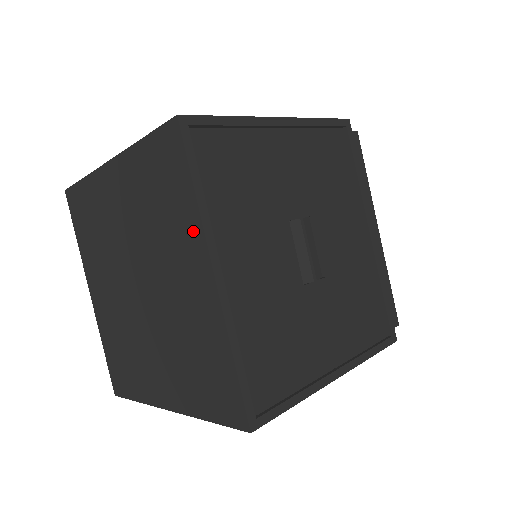
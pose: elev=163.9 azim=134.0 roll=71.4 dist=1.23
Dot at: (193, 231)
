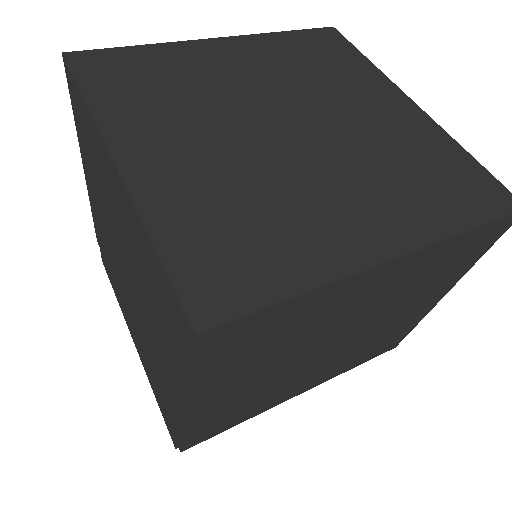
Dot at: (376, 79)
